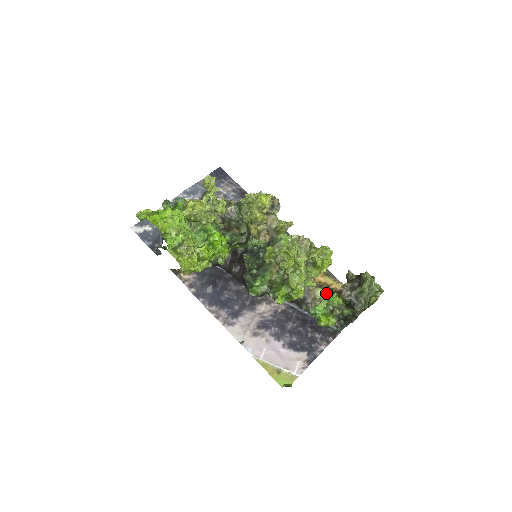
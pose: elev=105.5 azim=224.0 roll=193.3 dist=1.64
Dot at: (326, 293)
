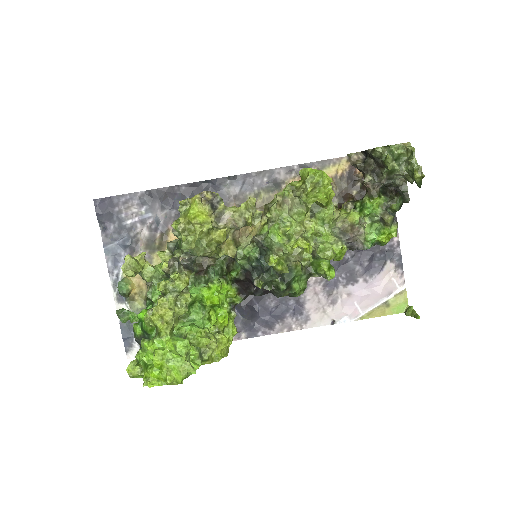
Dot at: (355, 207)
